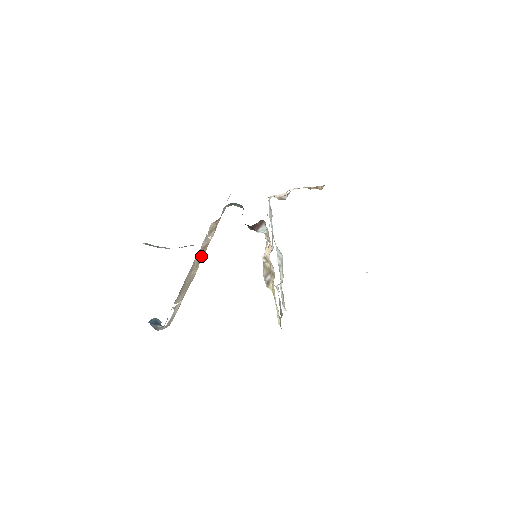
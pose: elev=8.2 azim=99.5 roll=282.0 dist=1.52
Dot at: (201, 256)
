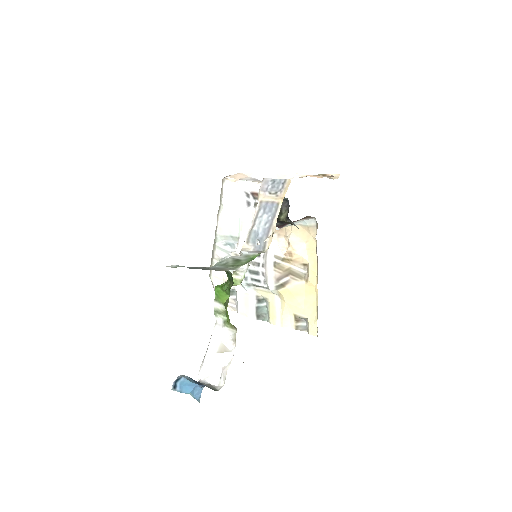
Dot at: (244, 270)
